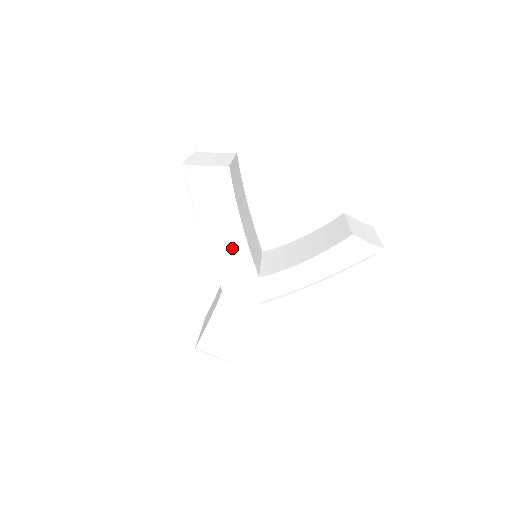
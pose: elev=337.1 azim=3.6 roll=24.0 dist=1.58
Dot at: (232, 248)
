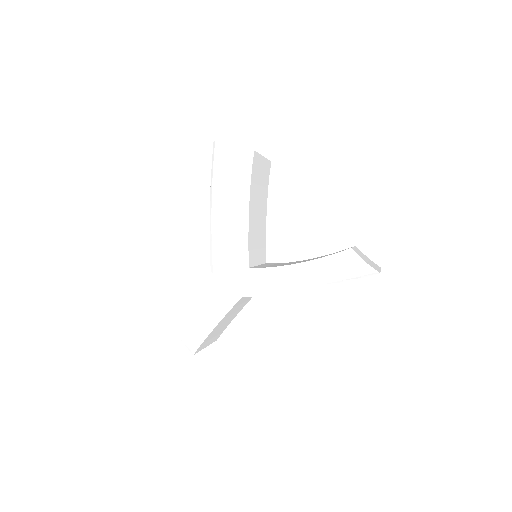
Dot at: (233, 229)
